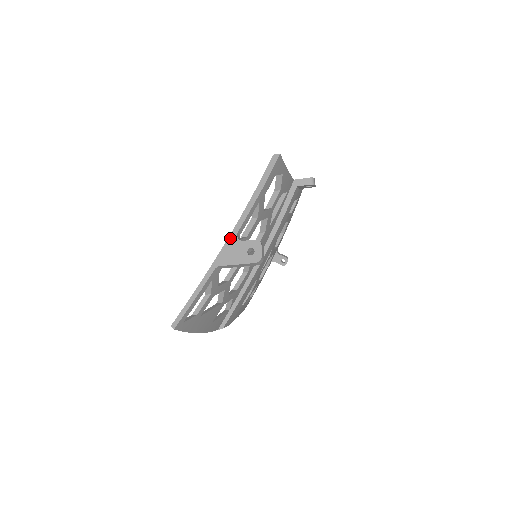
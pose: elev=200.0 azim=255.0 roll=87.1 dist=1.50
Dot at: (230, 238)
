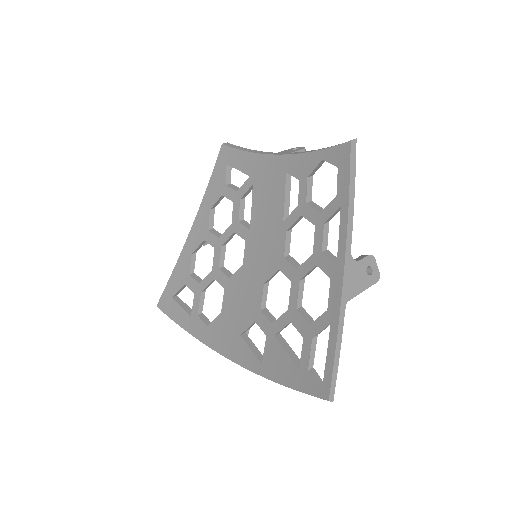
Dot at: (347, 262)
